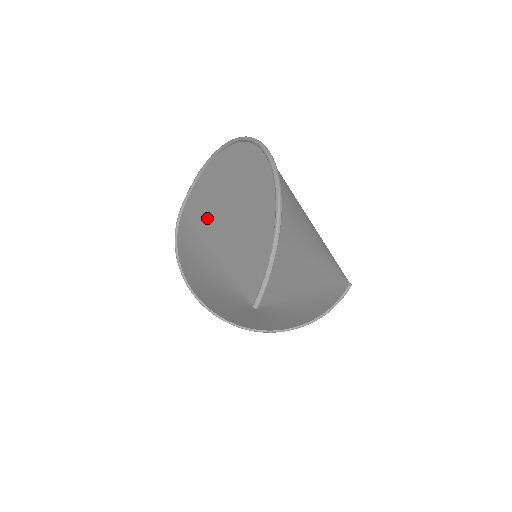
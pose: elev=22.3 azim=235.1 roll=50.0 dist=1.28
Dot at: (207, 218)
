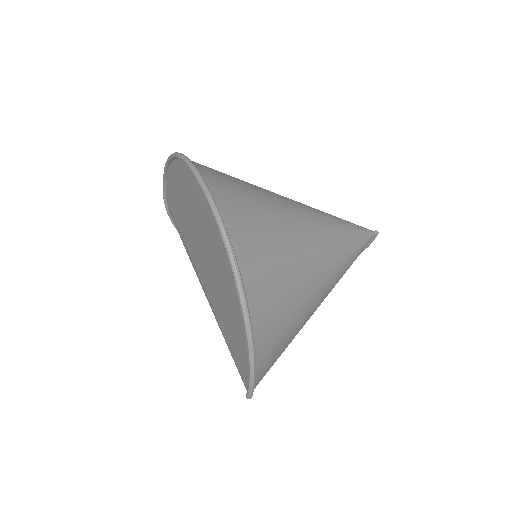
Dot at: (189, 238)
